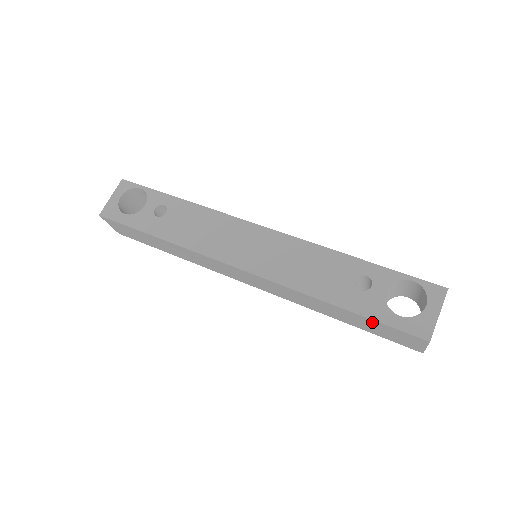
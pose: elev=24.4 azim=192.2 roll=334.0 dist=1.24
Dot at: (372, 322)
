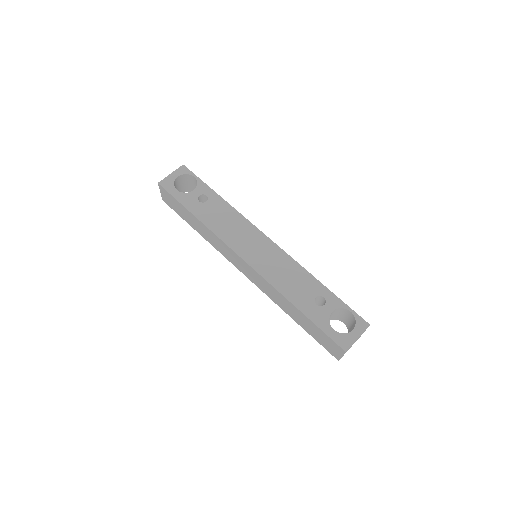
Dot at: (315, 327)
